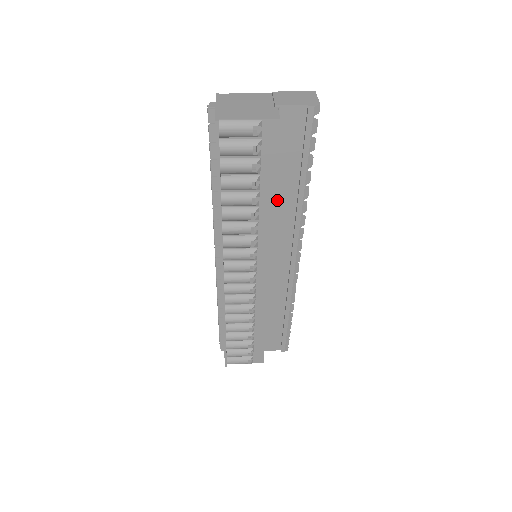
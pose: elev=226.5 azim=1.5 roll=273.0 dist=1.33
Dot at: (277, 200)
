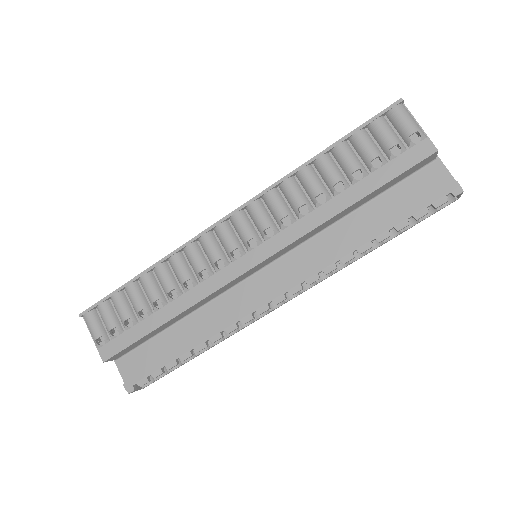
Dot at: (340, 226)
